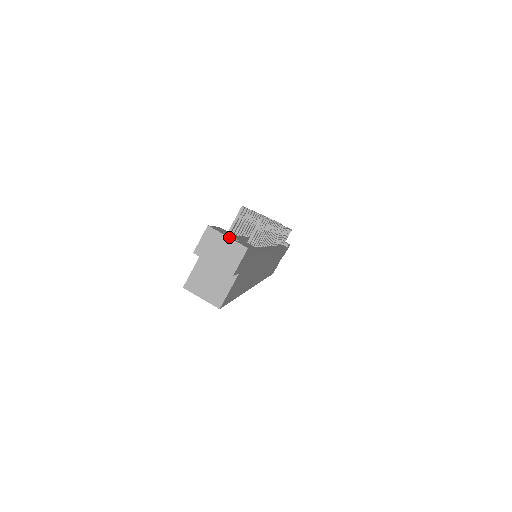
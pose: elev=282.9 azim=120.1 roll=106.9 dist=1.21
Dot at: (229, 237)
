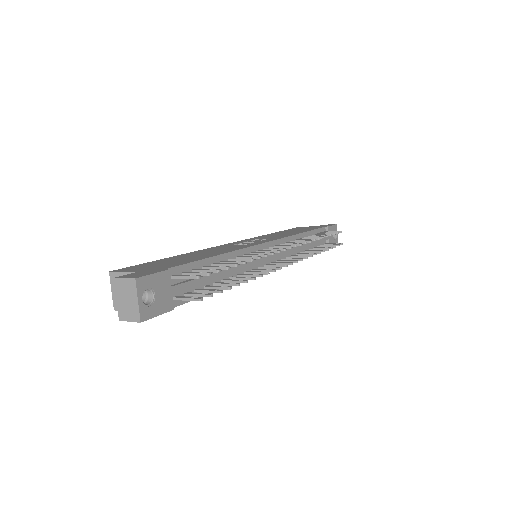
Dot at: (139, 301)
